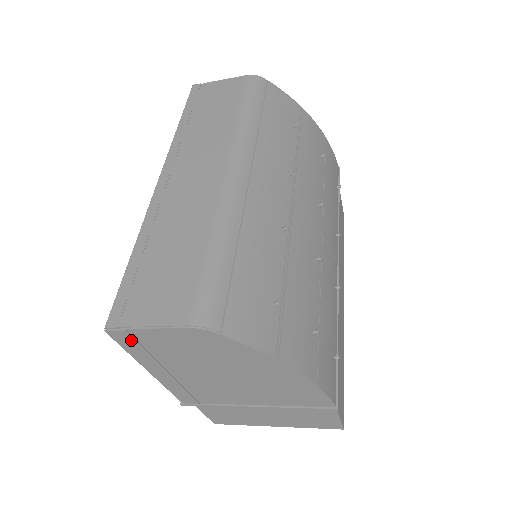
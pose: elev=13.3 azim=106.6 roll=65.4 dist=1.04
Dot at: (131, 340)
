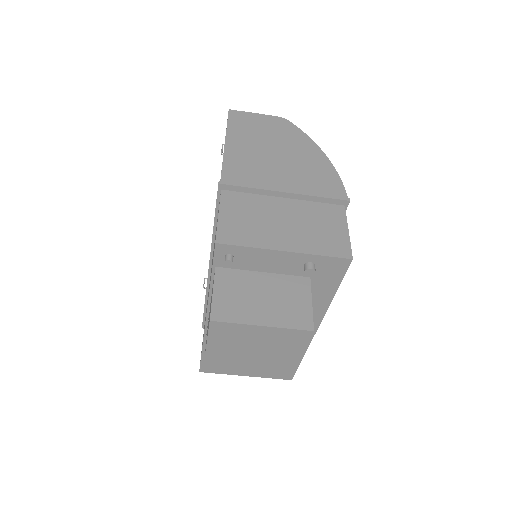
Dot at: (238, 117)
